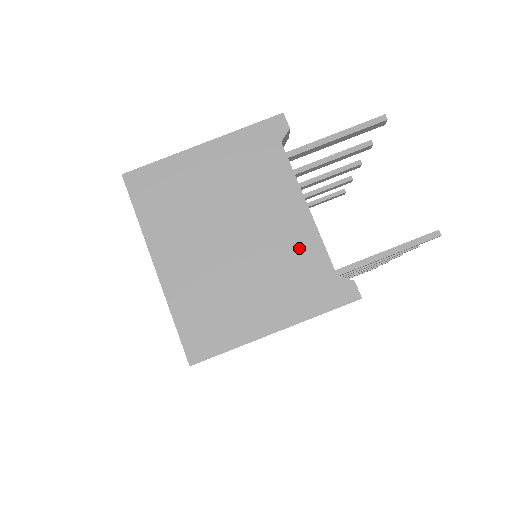
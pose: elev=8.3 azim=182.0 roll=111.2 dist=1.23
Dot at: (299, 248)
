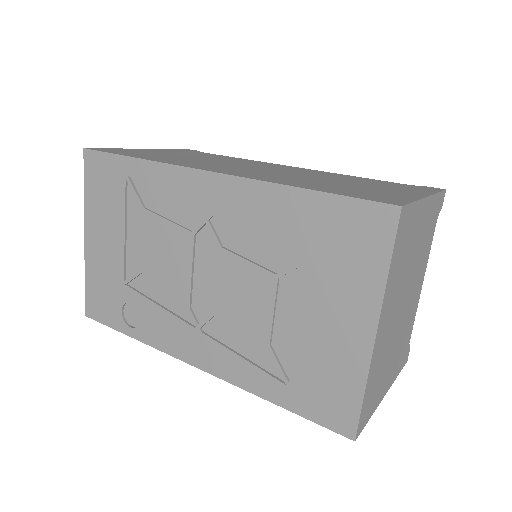
Dot at: (411, 319)
